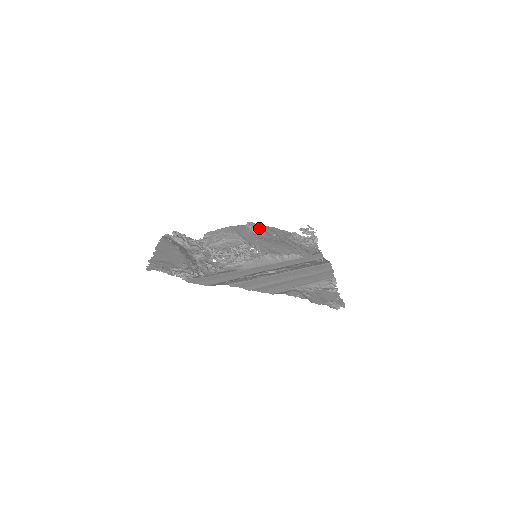
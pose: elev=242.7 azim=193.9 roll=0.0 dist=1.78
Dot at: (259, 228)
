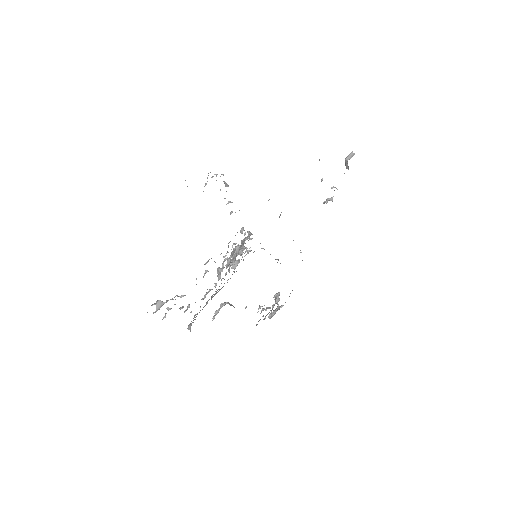
Dot at: (227, 303)
